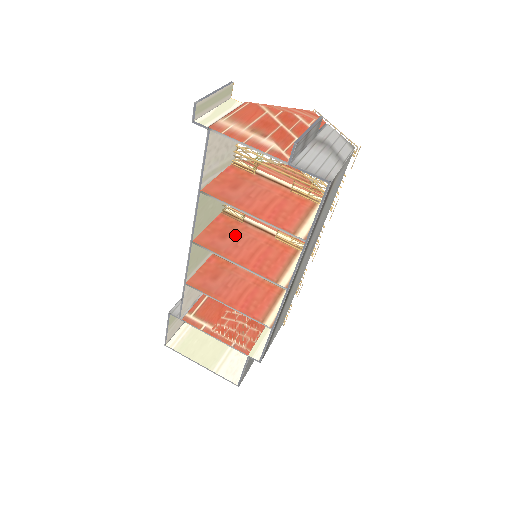
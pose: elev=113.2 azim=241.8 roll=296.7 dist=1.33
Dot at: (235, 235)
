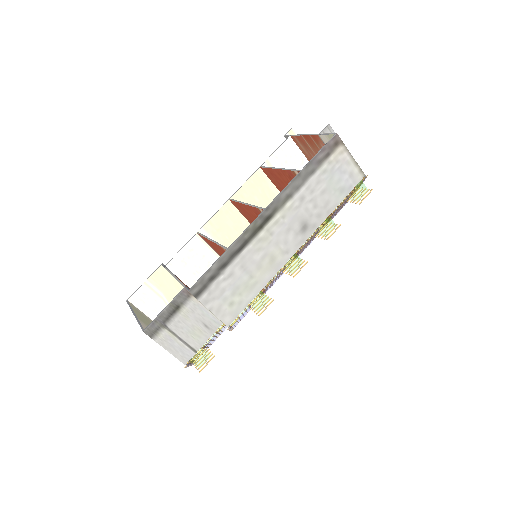
Dot at: occluded
